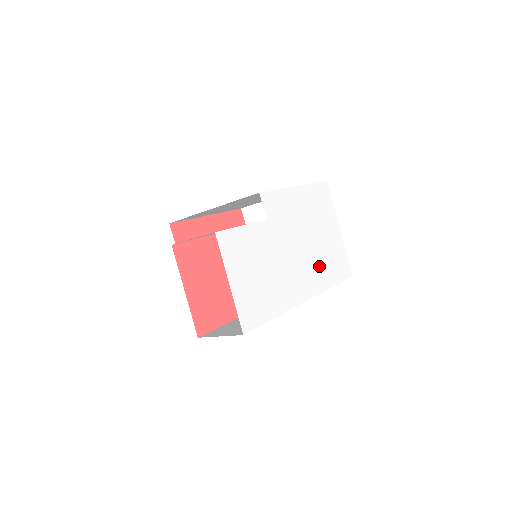
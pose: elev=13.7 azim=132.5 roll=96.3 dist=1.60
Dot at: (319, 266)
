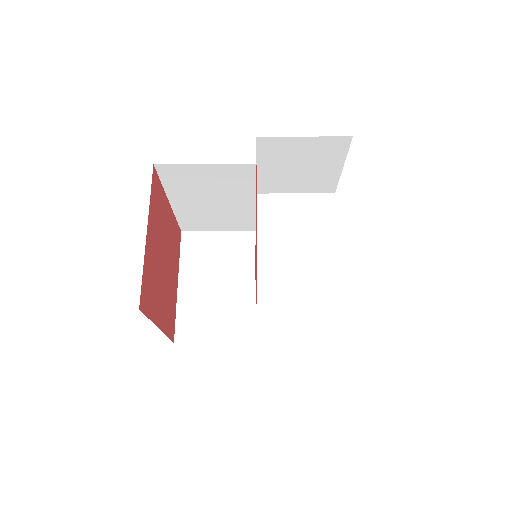
Dot at: occluded
